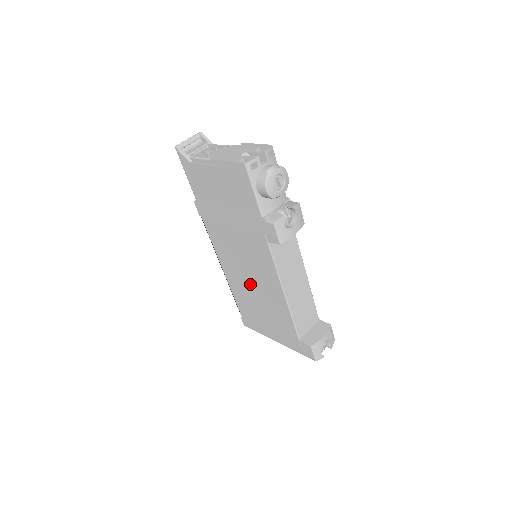
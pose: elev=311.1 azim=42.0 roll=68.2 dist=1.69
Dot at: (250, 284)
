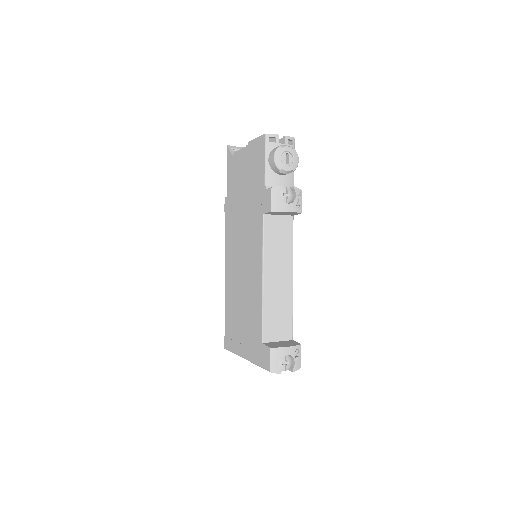
Dot at: (240, 279)
